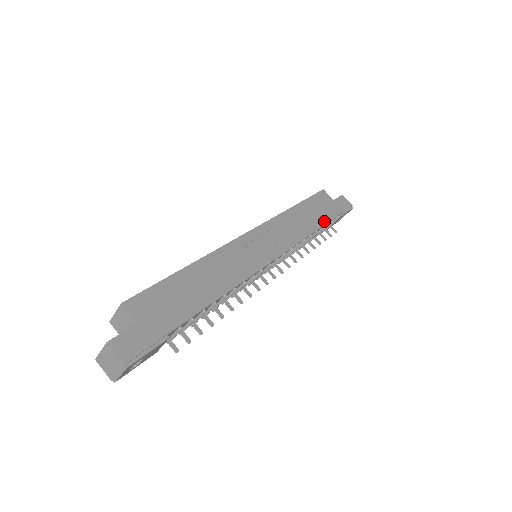
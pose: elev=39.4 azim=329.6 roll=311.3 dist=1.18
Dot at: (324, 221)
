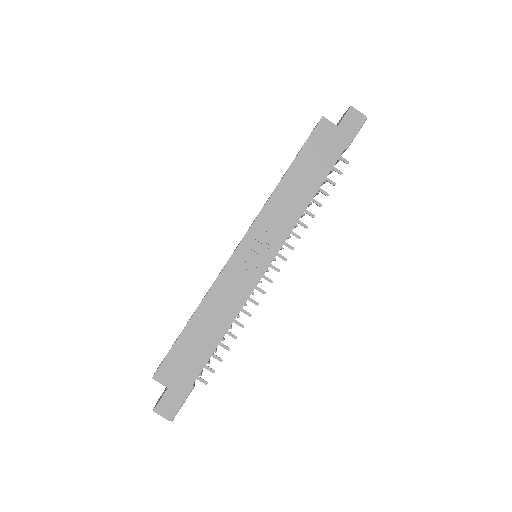
Dot at: (325, 172)
